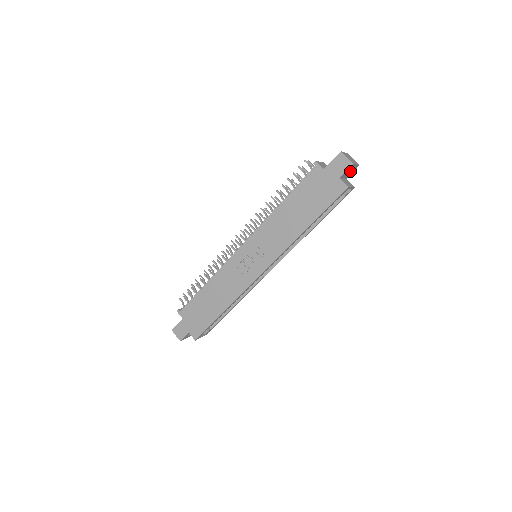
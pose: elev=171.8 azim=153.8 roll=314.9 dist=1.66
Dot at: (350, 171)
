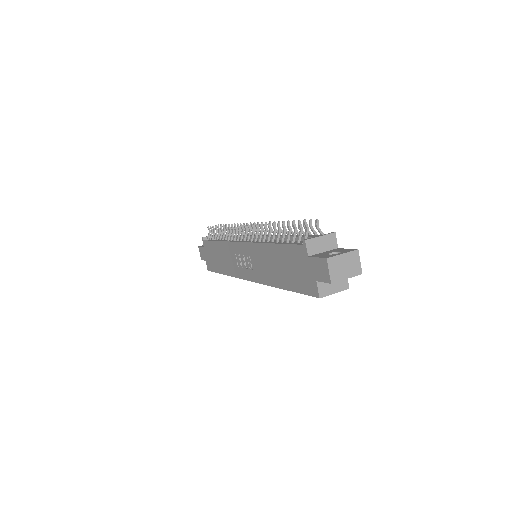
Dot at: occluded
